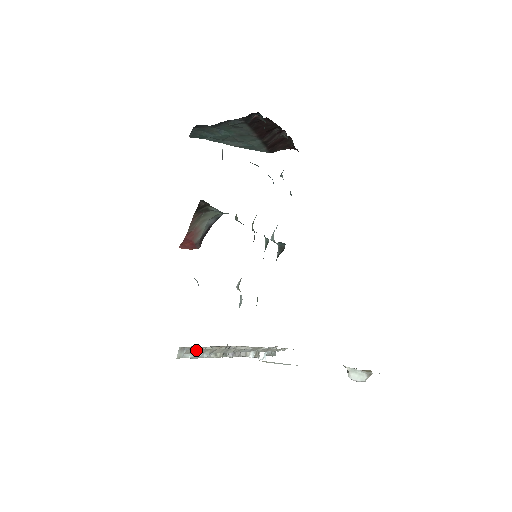
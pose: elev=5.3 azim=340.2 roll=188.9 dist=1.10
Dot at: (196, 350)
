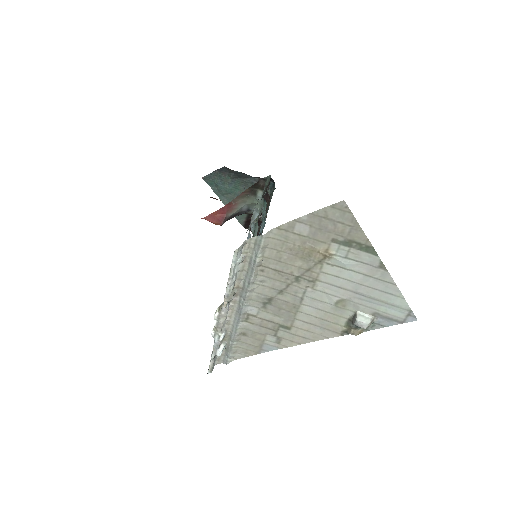
Dot at: (268, 240)
